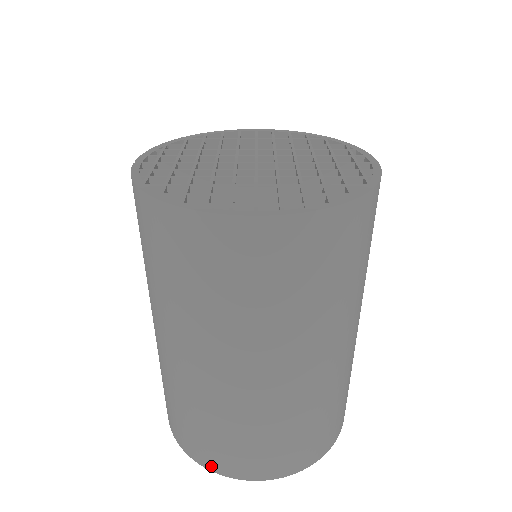
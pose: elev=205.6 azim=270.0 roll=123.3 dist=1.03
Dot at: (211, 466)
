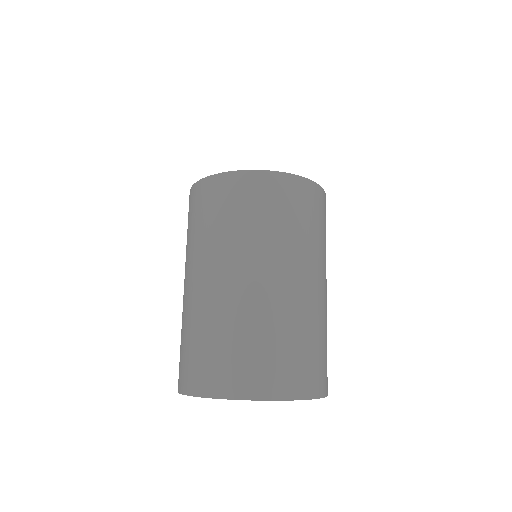
Dot at: (224, 392)
